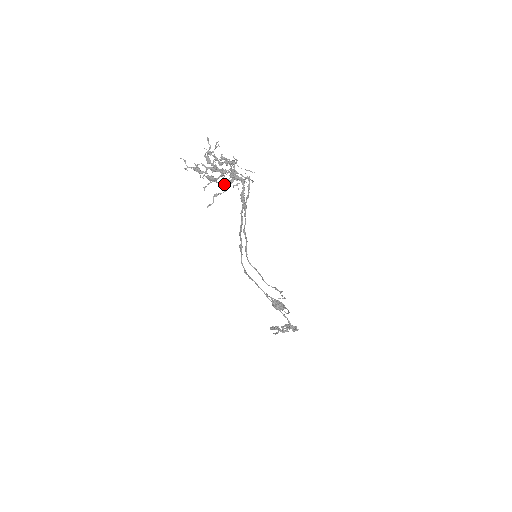
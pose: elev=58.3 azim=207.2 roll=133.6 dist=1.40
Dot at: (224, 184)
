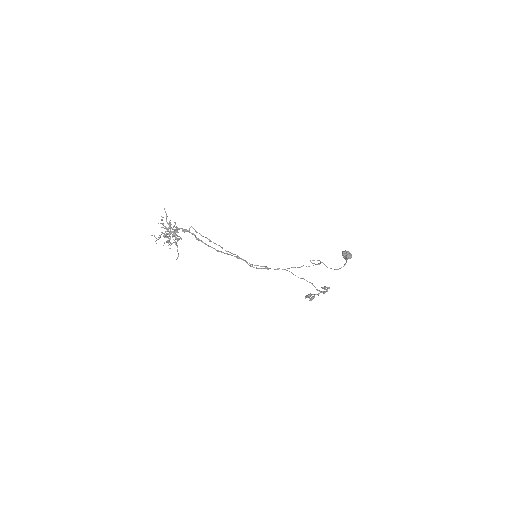
Dot at: (175, 243)
